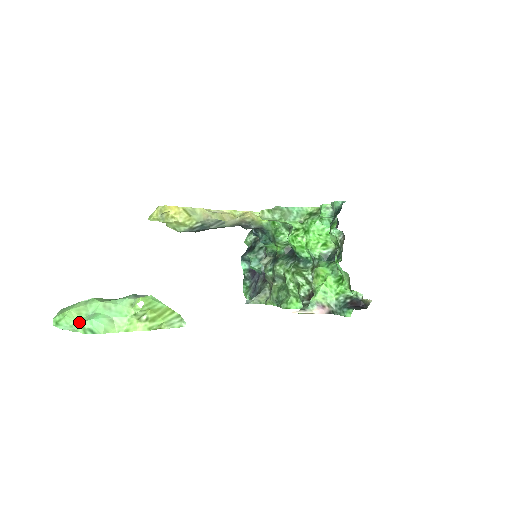
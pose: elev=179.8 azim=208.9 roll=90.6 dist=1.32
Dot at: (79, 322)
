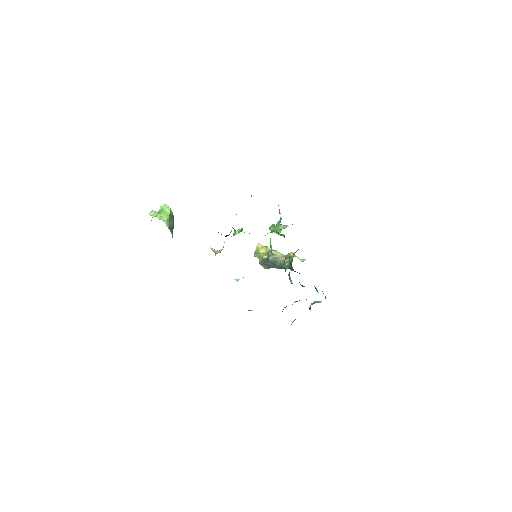
Dot at: occluded
